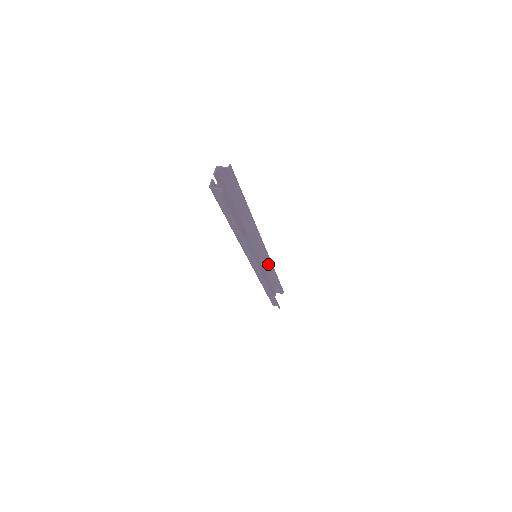
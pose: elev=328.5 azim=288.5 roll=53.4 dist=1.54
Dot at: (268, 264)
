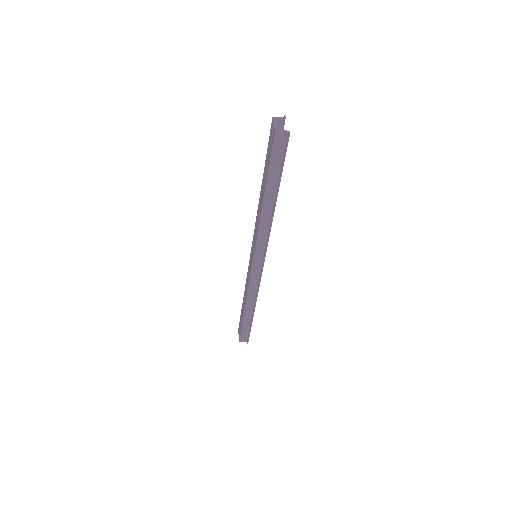
Dot at: occluded
